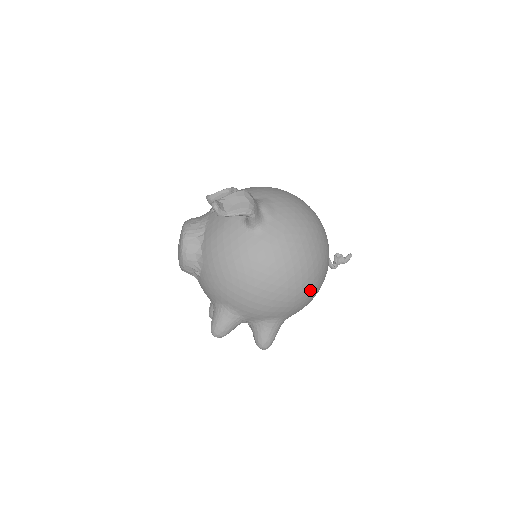
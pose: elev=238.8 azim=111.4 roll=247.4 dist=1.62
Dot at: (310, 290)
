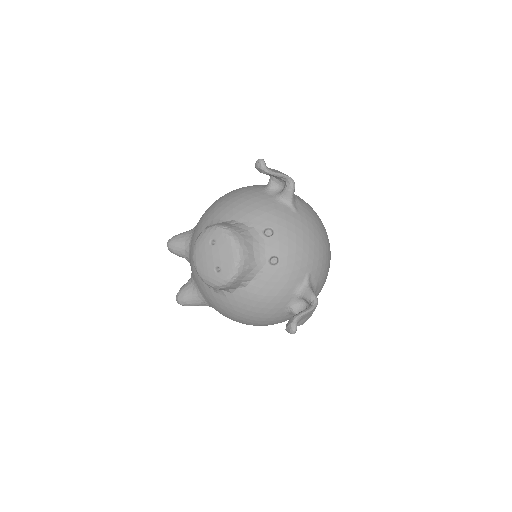
Dot at: occluded
